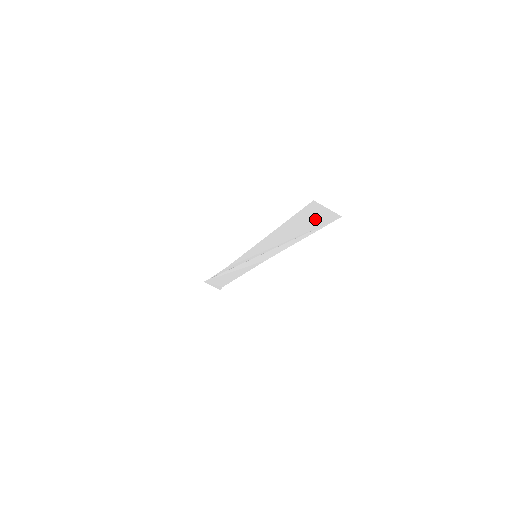
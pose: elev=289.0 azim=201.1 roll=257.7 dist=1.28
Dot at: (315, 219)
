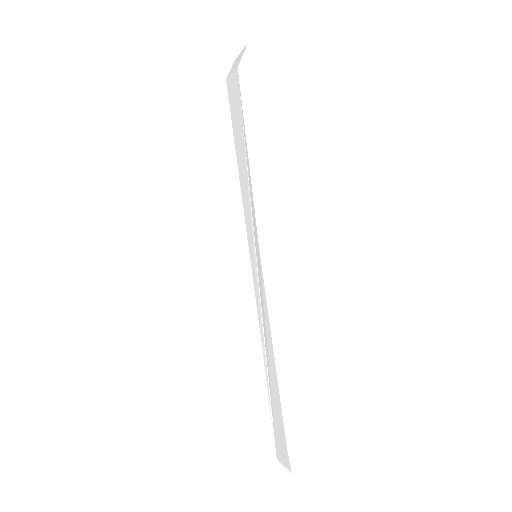
Dot at: (236, 101)
